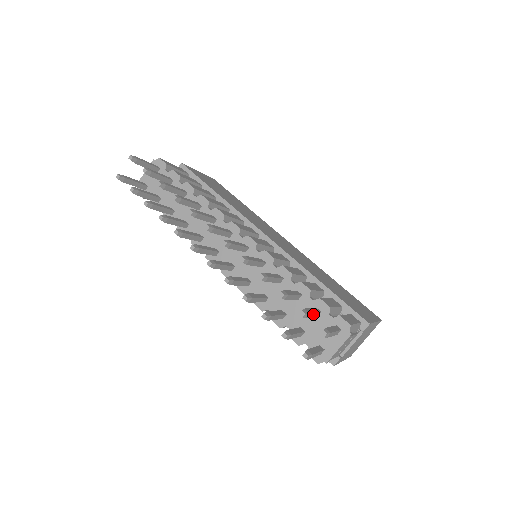
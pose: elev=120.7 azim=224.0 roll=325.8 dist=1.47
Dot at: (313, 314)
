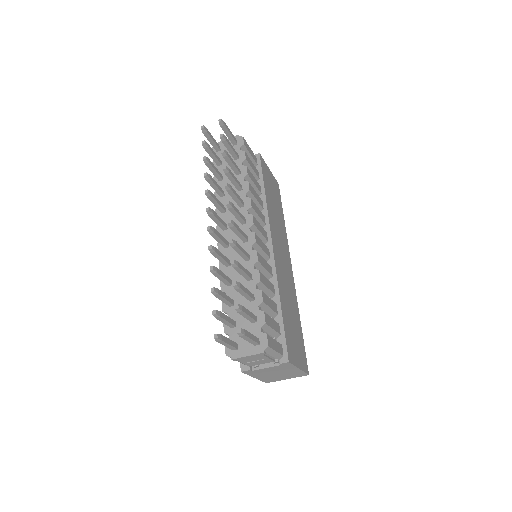
Dot at: (248, 316)
